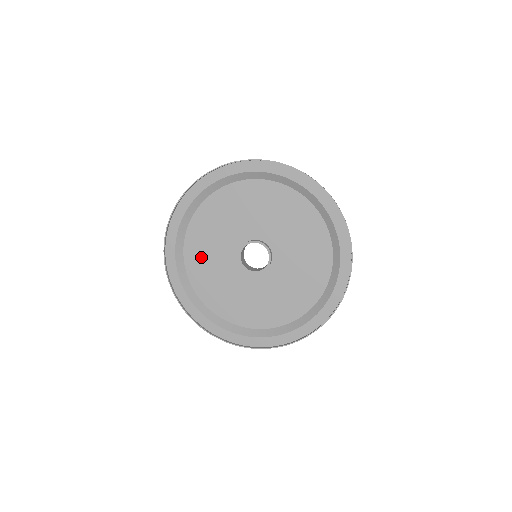
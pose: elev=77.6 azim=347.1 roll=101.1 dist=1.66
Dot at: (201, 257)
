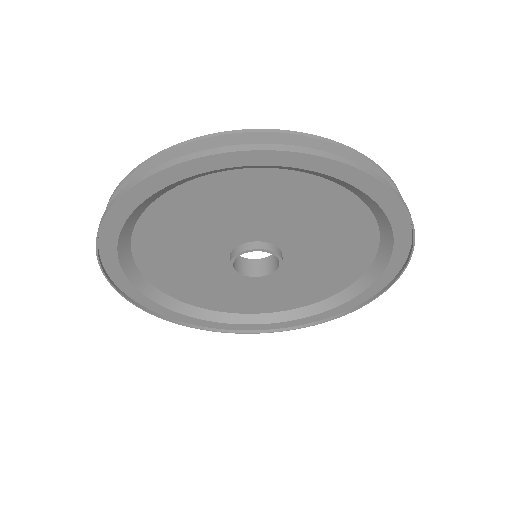
Dot at: (183, 217)
